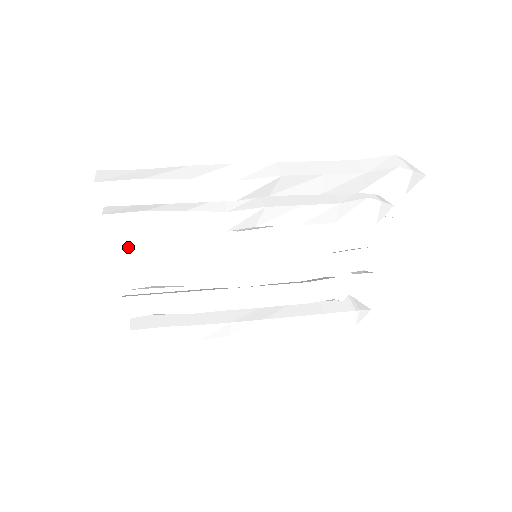
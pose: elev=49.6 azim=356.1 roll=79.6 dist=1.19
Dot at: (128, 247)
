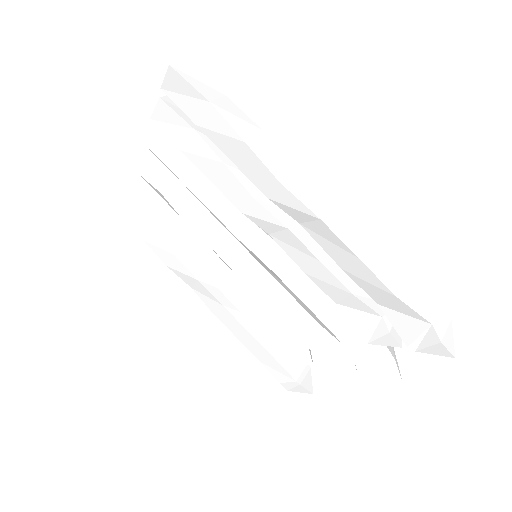
Dot at: (163, 143)
